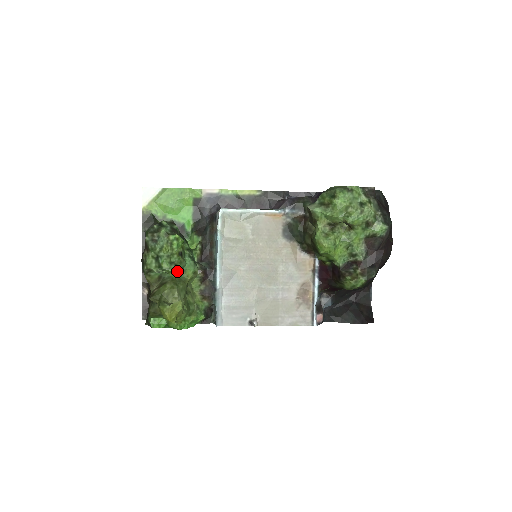
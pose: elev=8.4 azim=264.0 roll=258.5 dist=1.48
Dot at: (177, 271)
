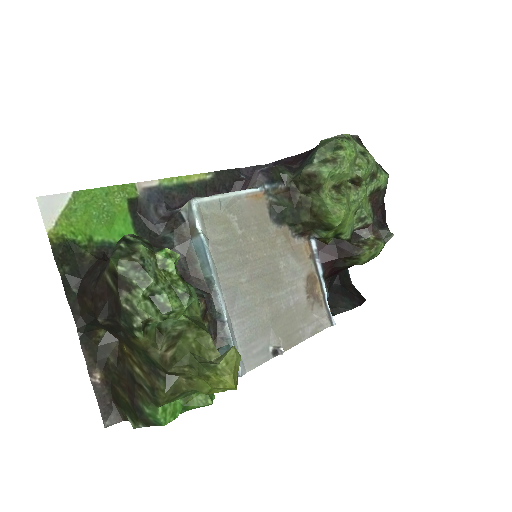
Dot at: occluded
